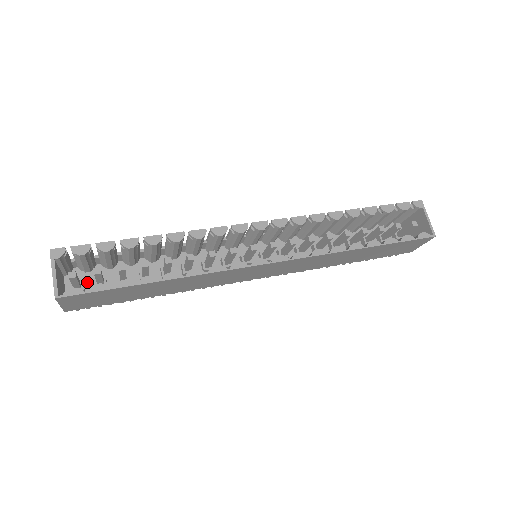
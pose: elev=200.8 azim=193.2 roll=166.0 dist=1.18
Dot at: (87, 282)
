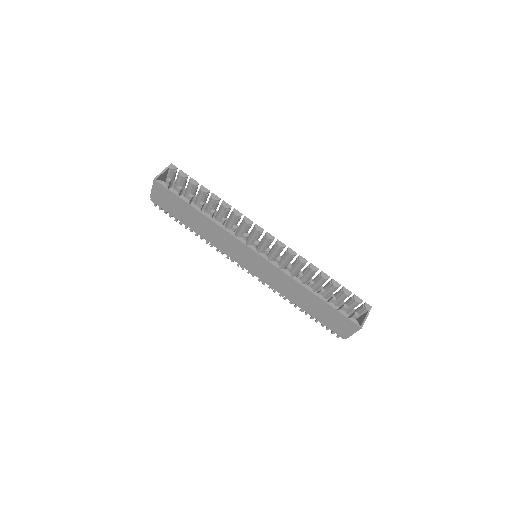
Dot at: occluded
